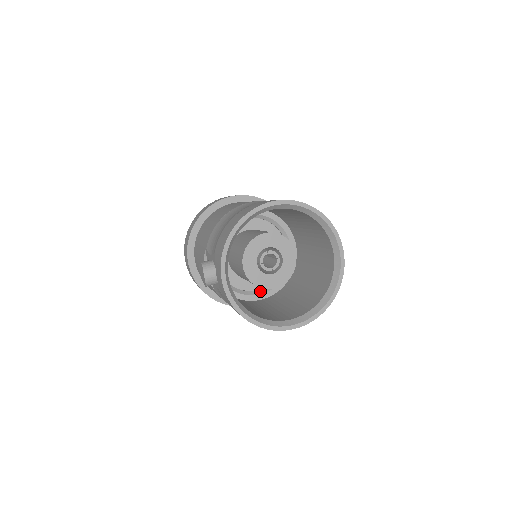
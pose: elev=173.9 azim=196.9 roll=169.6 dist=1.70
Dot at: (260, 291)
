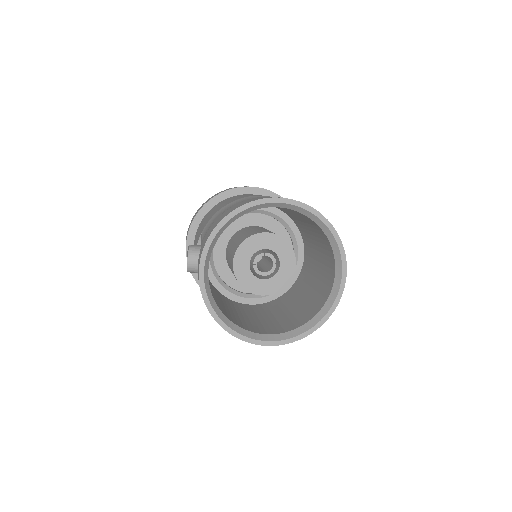
Dot at: (251, 295)
